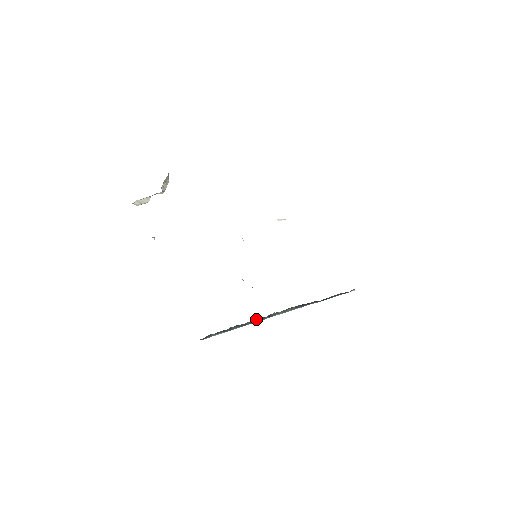
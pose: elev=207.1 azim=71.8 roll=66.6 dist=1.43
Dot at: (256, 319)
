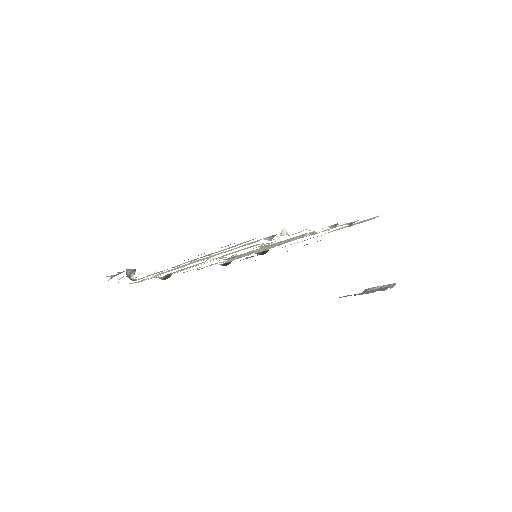
Dot at: occluded
